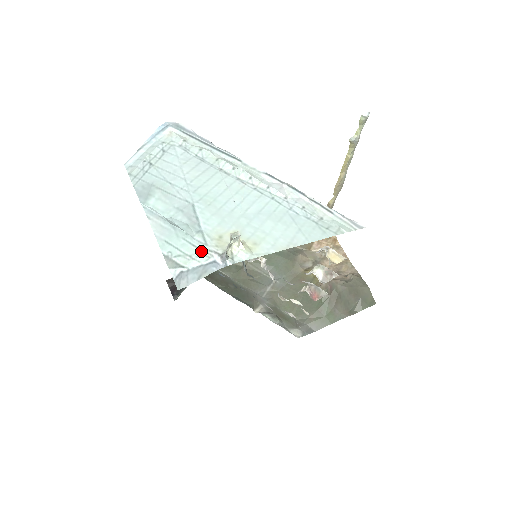
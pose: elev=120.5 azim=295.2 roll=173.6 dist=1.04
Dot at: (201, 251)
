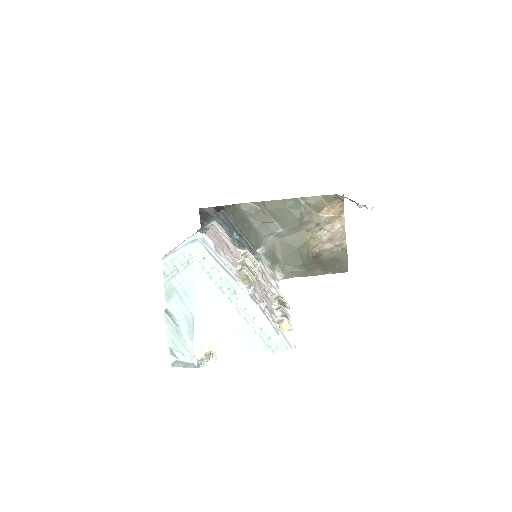
Dot at: (189, 354)
